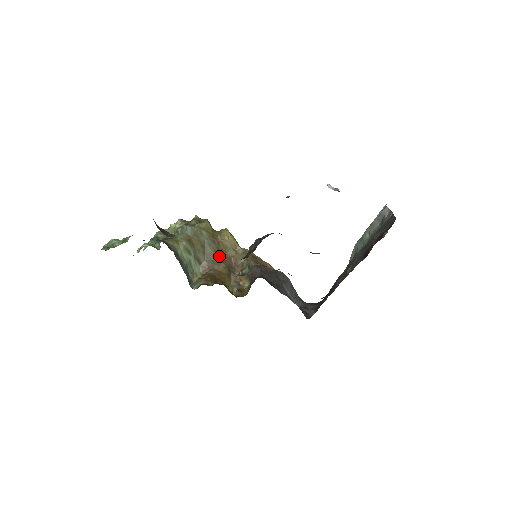
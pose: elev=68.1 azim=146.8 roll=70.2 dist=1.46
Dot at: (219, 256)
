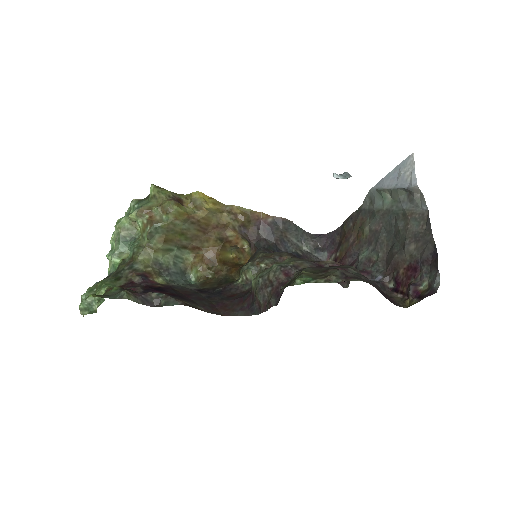
Dot at: (204, 232)
